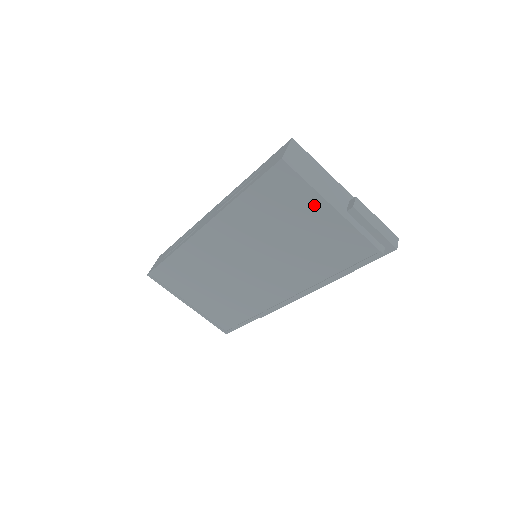
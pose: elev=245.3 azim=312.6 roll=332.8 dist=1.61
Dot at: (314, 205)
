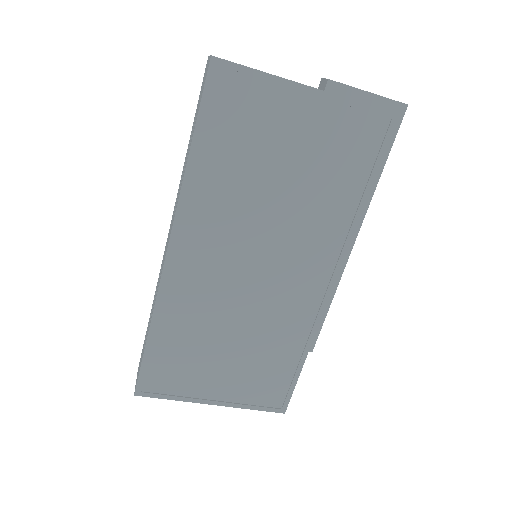
Dot at: (284, 101)
